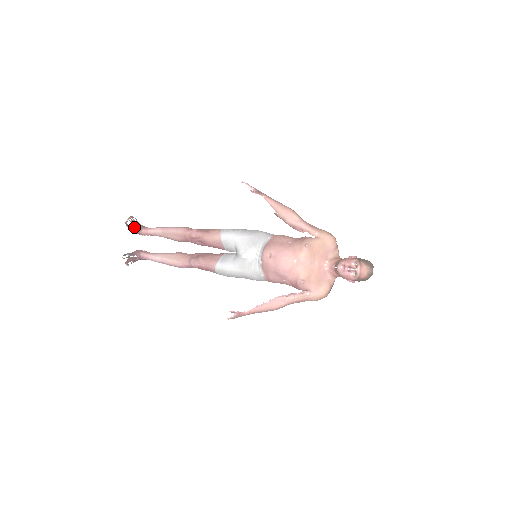
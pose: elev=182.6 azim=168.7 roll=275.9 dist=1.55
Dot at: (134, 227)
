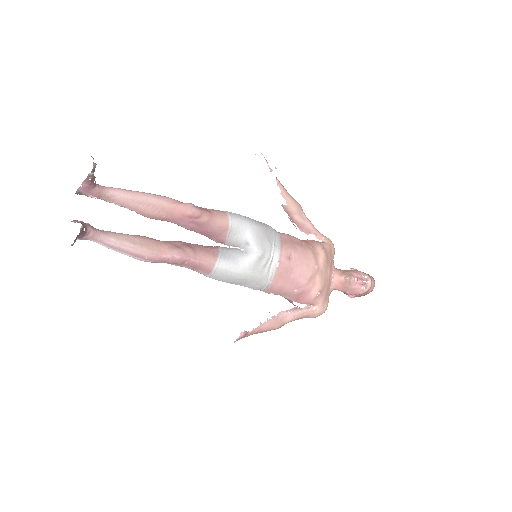
Dot at: (94, 177)
